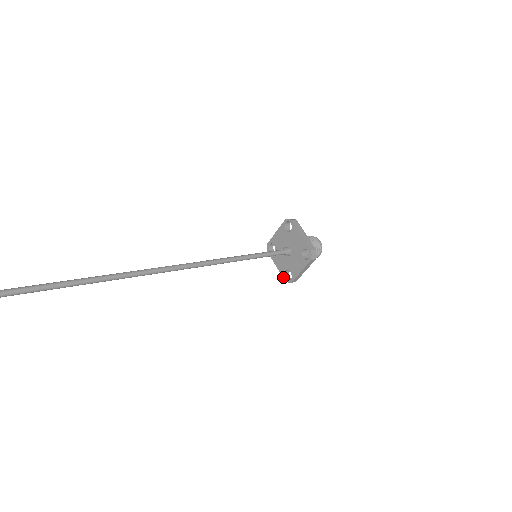
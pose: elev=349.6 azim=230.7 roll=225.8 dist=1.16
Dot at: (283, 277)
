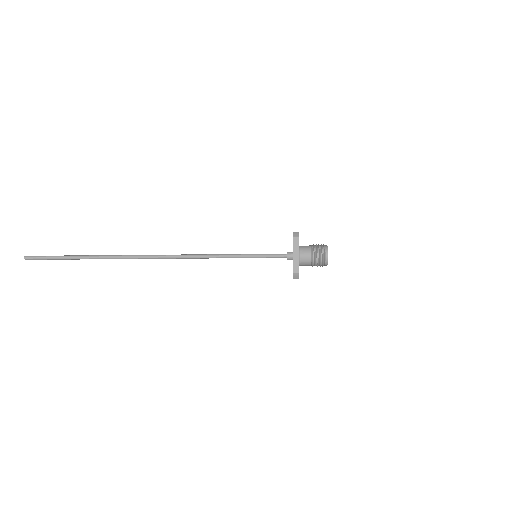
Dot at: (293, 278)
